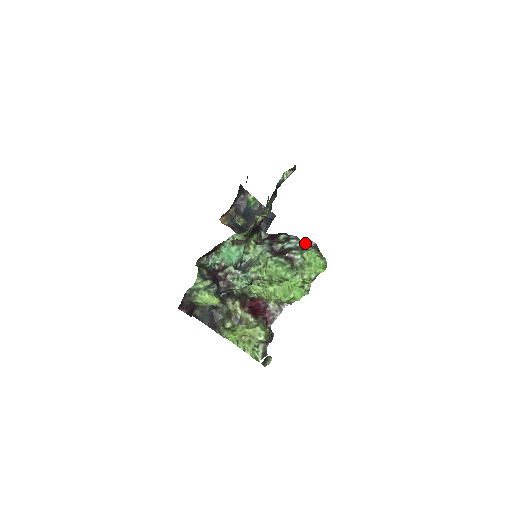
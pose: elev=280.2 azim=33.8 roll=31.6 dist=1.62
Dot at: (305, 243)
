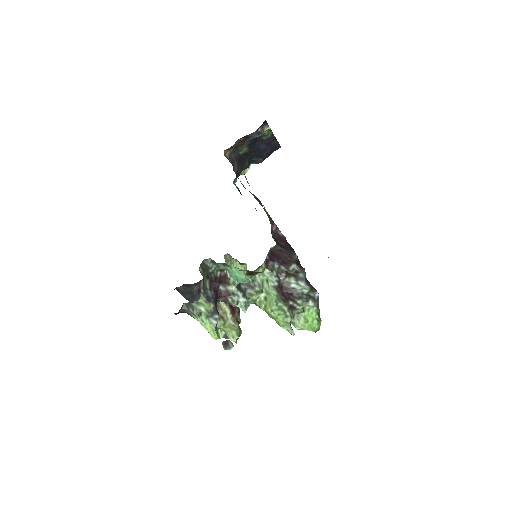
Dot at: (311, 292)
